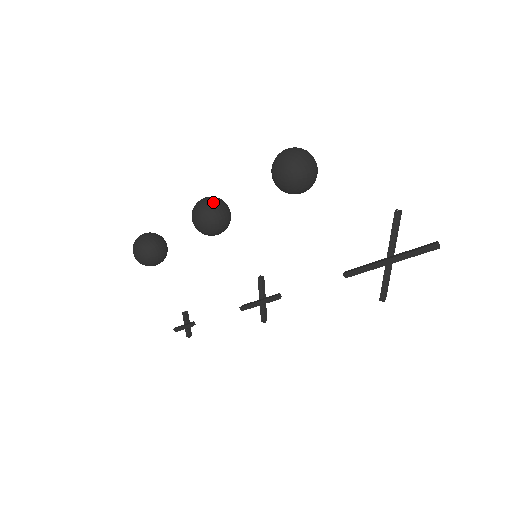
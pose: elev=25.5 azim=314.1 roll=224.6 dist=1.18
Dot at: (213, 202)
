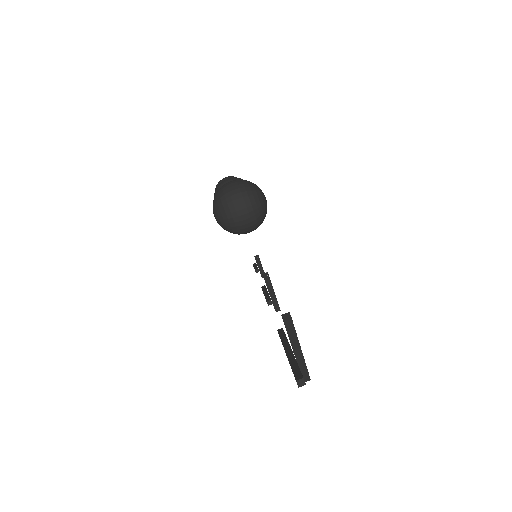
Dot at: occluded
